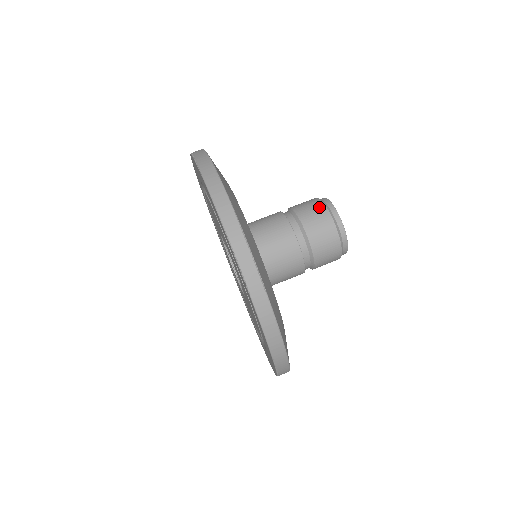
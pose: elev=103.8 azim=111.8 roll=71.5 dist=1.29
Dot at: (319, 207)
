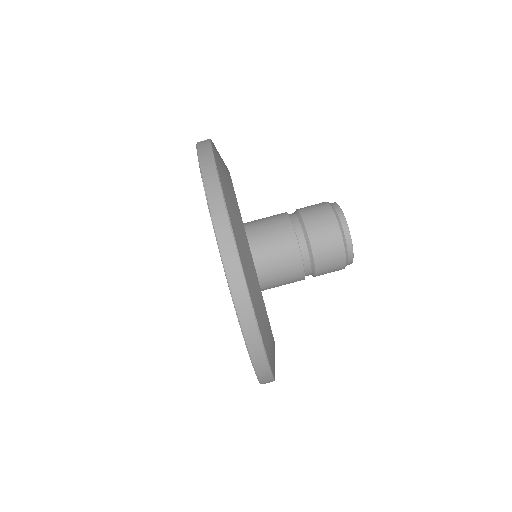
Dot at: (334, 232)
